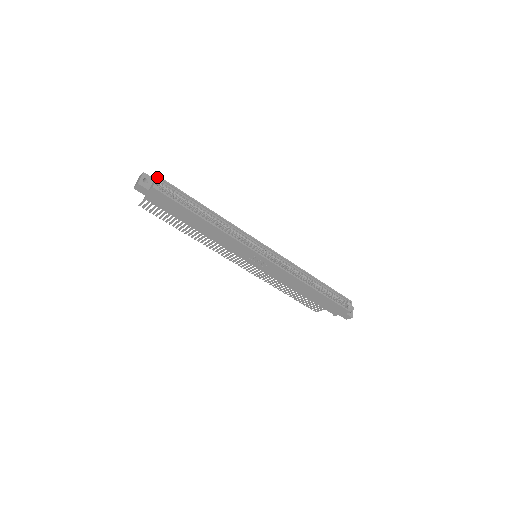
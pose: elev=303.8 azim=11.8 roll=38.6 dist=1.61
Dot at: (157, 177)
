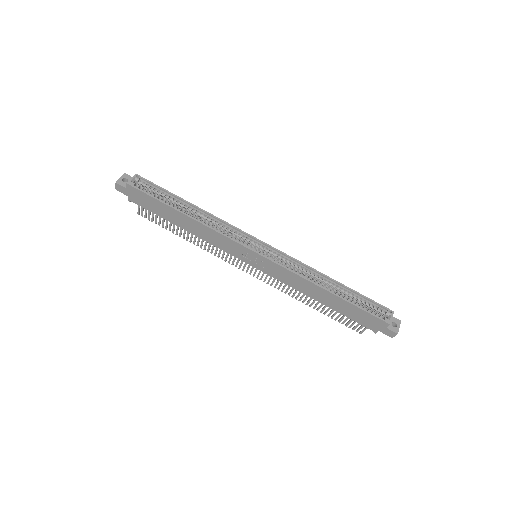
Dot at: (134, 175)
